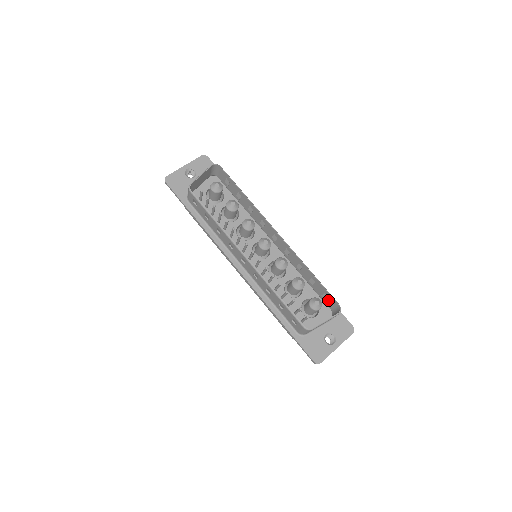
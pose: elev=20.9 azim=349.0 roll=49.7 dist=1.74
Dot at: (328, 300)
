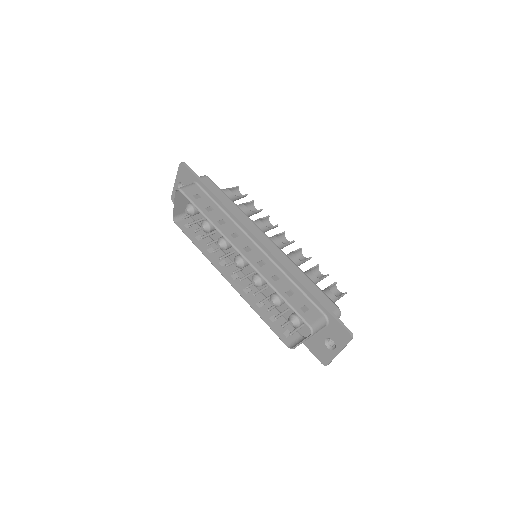
Dot at: (308, 313)
